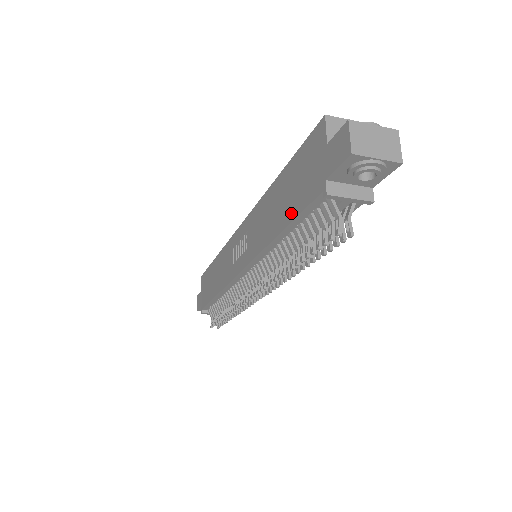
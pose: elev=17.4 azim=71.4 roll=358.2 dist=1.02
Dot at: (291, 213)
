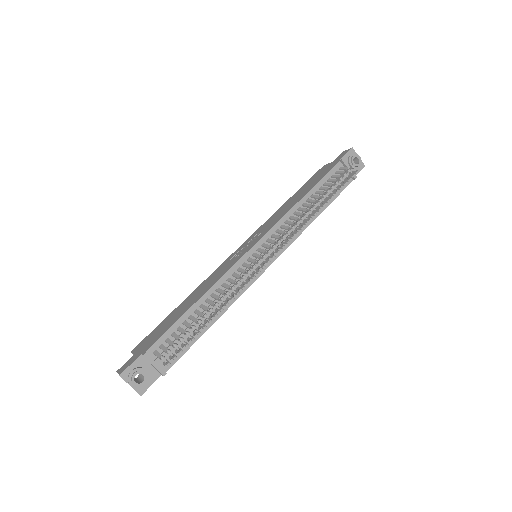
Dot at: (315, 183)
